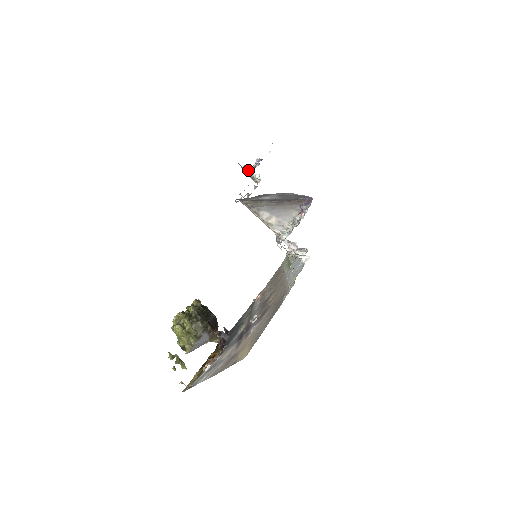
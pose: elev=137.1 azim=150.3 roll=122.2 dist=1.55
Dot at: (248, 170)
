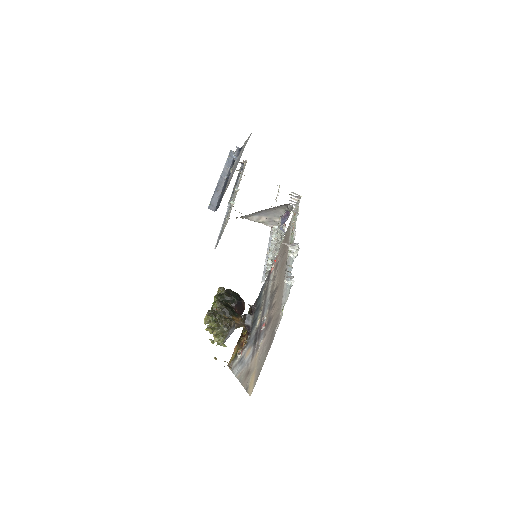
Dot at: (228, 167)
